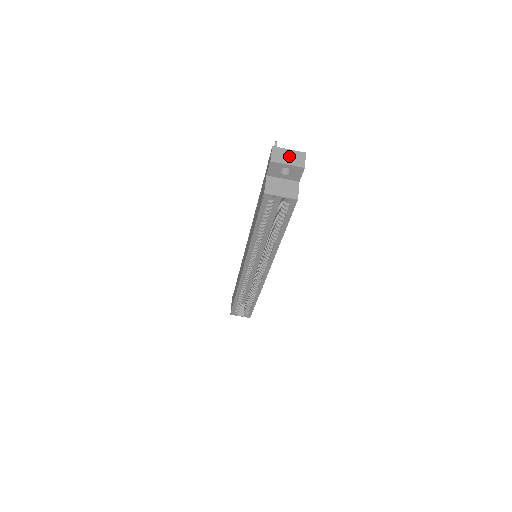
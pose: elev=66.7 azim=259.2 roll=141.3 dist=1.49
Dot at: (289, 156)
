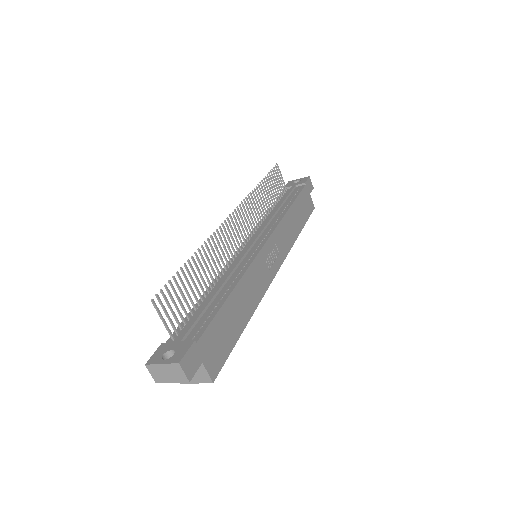
Dot at: (167, 373)
